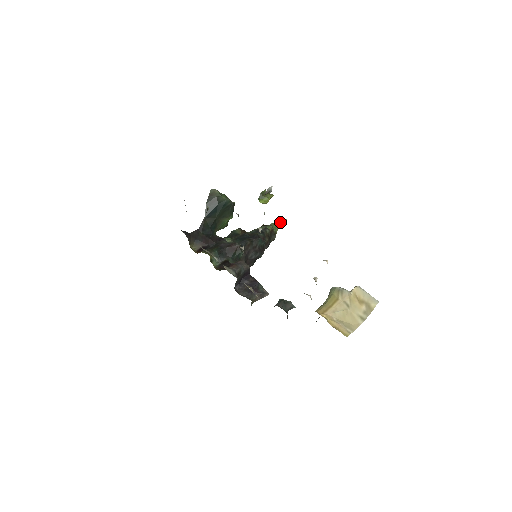
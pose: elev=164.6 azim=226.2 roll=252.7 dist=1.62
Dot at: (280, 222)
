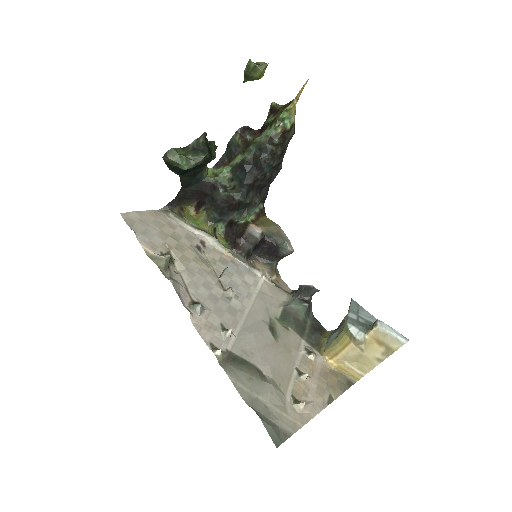
Dot at: (296, 96)
